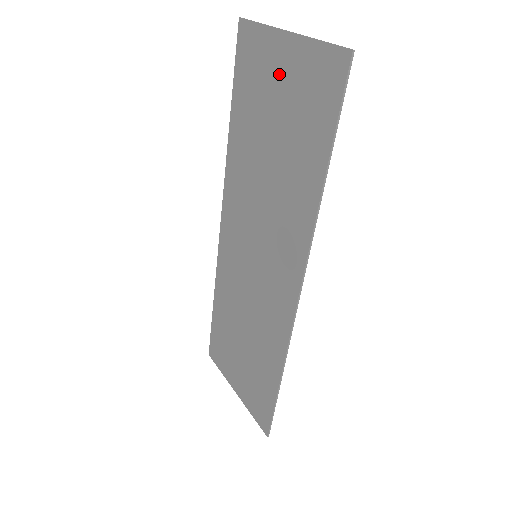
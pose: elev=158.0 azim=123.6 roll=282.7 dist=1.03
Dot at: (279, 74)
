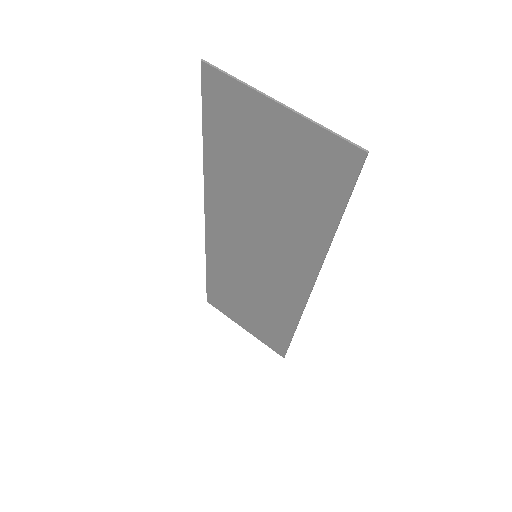
Dot at: (271, 136)
